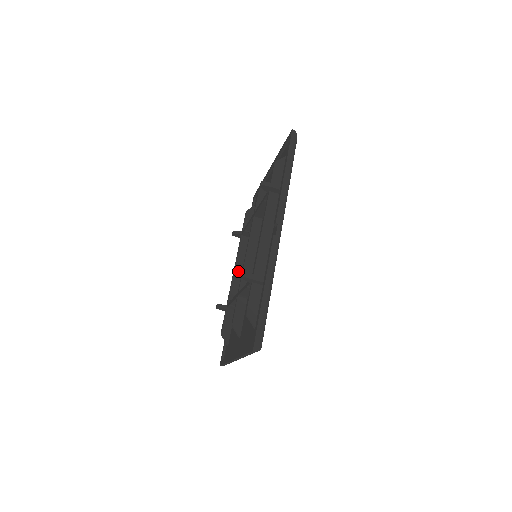
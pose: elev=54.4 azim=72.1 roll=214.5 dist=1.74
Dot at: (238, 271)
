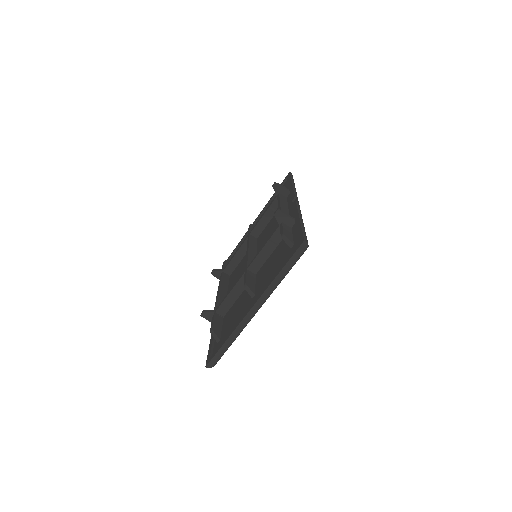
Dot at: (223, 292)
